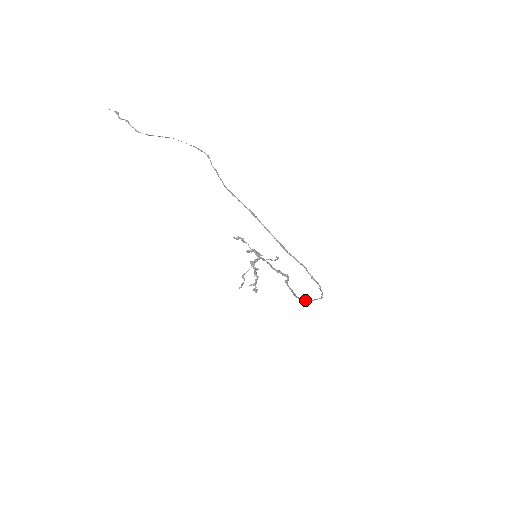
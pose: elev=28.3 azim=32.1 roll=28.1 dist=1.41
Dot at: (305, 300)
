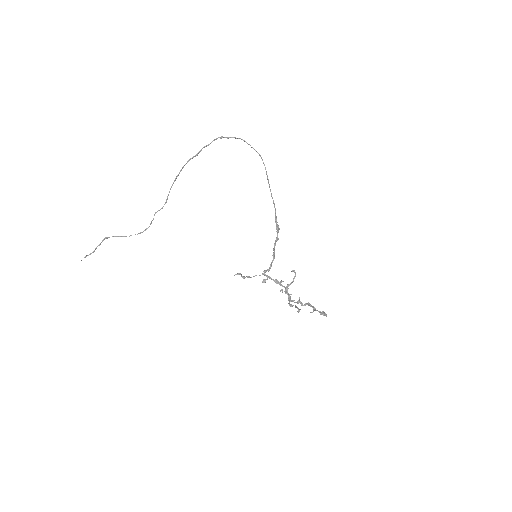
Dot at: (267, 177)
